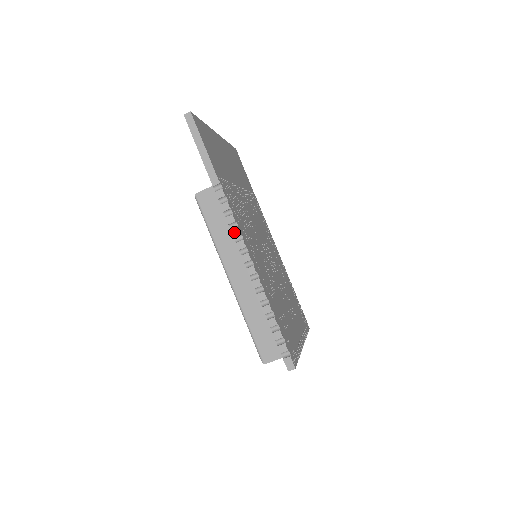
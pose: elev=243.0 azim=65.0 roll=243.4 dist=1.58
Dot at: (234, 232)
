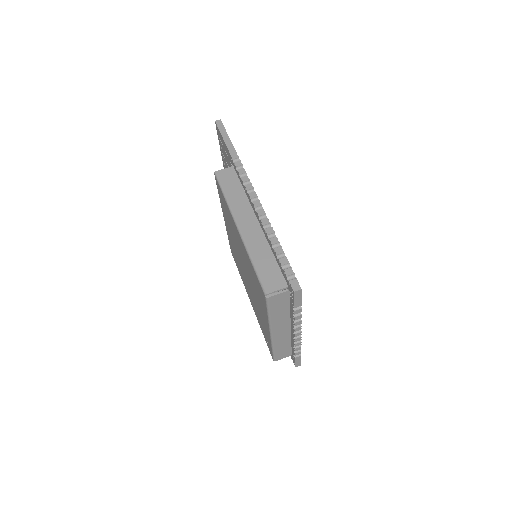
Dot at: (248, 187)
